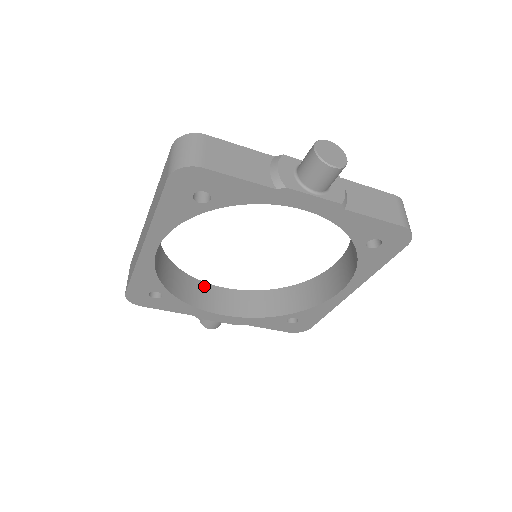
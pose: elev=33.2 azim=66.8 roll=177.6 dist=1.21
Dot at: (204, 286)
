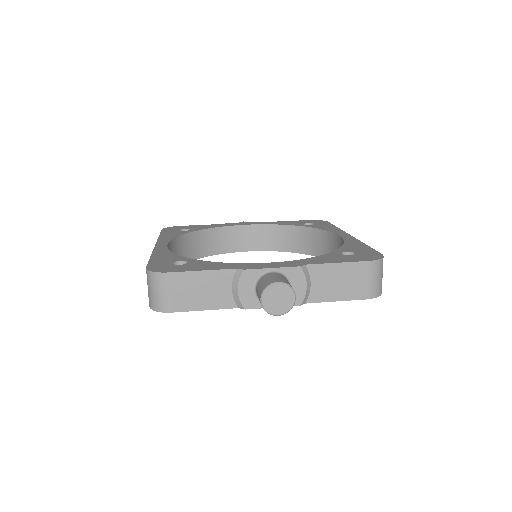
Dot at: (228, 230)
